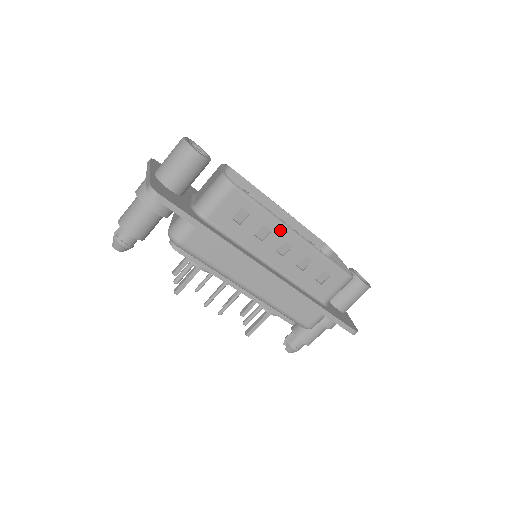
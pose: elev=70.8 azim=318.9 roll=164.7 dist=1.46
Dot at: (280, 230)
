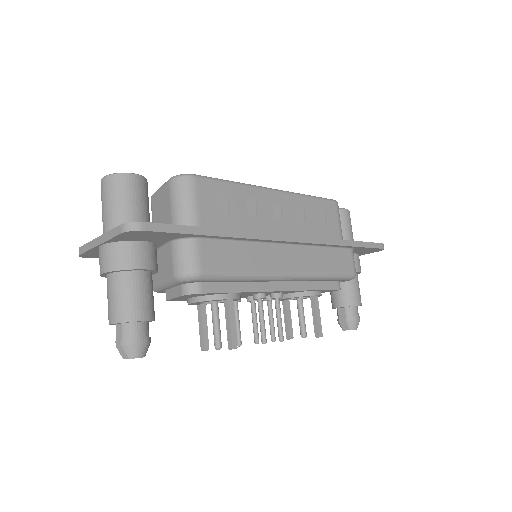
Dot at: (261, 195)
